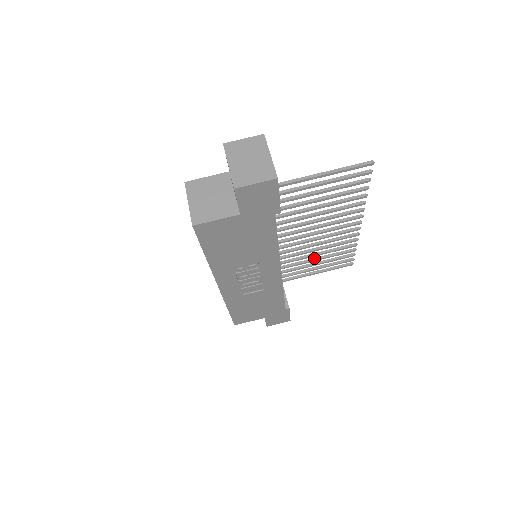
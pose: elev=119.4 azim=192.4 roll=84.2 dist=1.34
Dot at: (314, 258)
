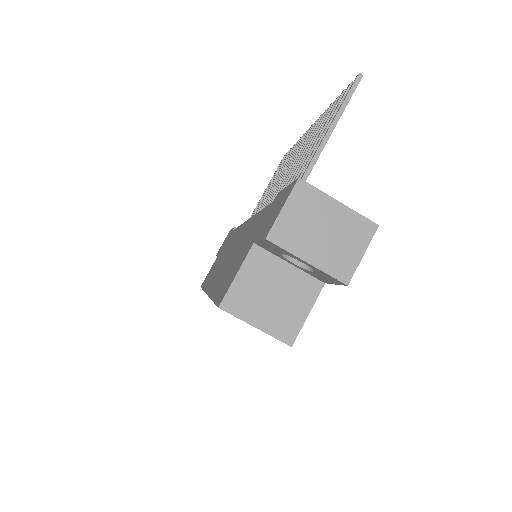
Dot at: (269, 190)
